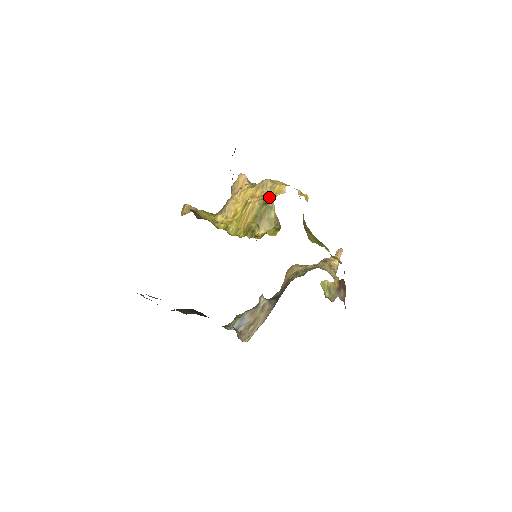
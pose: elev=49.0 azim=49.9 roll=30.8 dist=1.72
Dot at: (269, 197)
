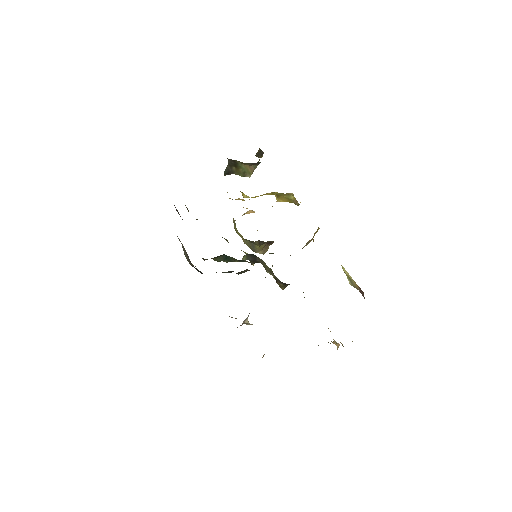
Dot at: occluded
